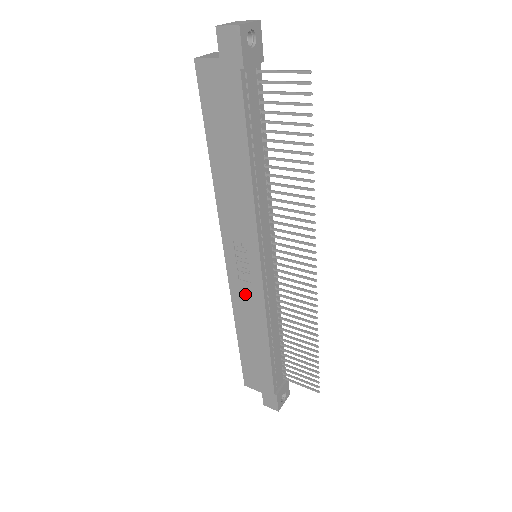
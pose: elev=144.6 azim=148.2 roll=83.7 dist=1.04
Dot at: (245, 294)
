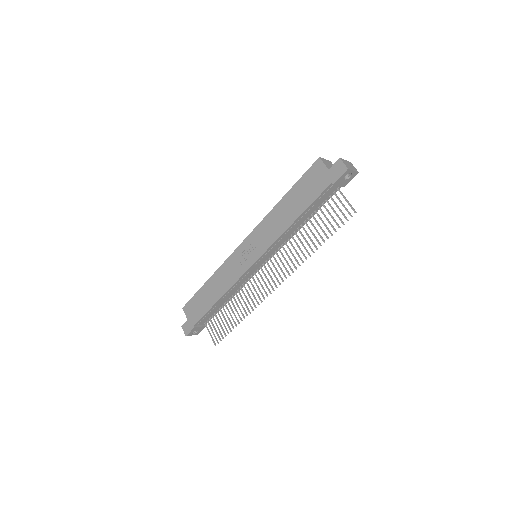
Dot at: (233, 267)
